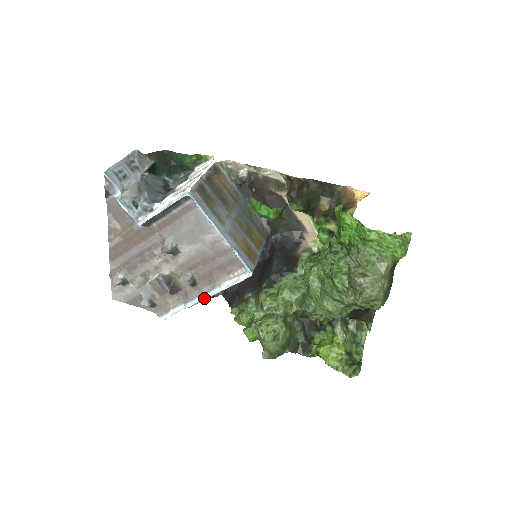
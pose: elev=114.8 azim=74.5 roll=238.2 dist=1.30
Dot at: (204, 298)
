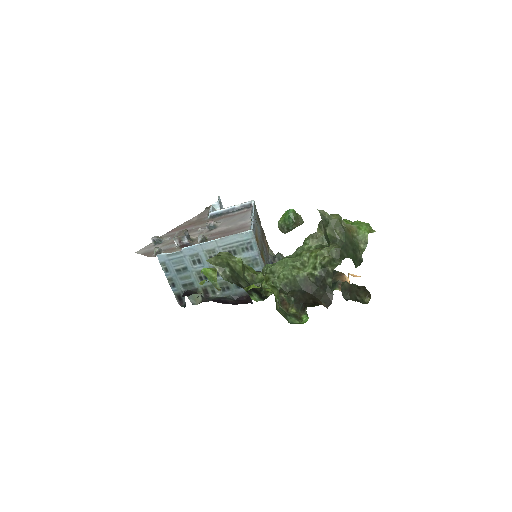
Dot at: (203, 243)
